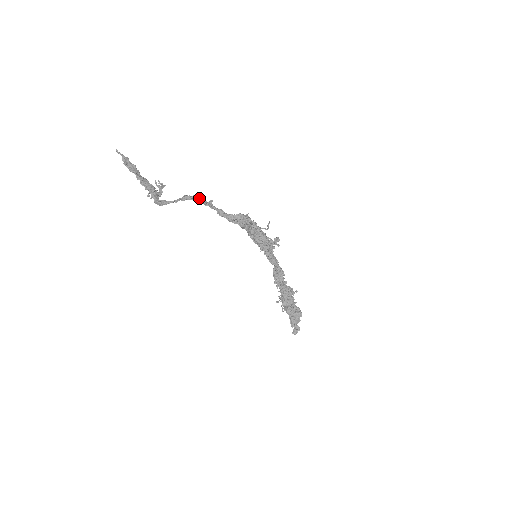
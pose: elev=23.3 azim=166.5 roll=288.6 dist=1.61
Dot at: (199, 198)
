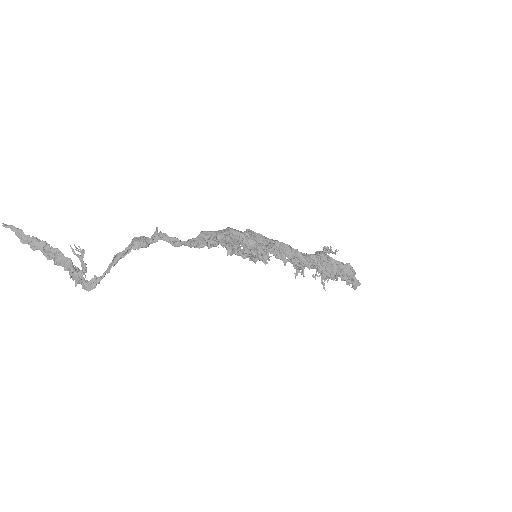
Dot at: (135, 246)
